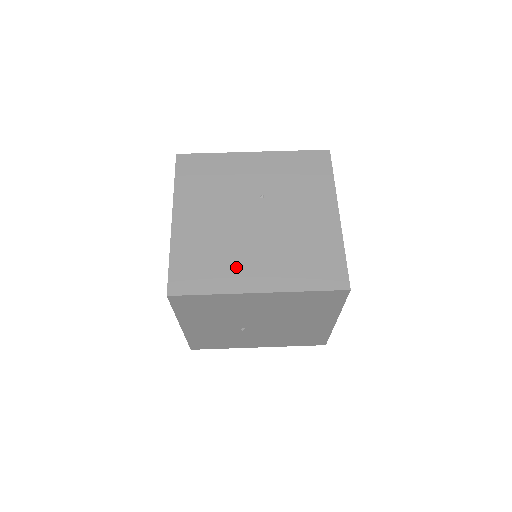
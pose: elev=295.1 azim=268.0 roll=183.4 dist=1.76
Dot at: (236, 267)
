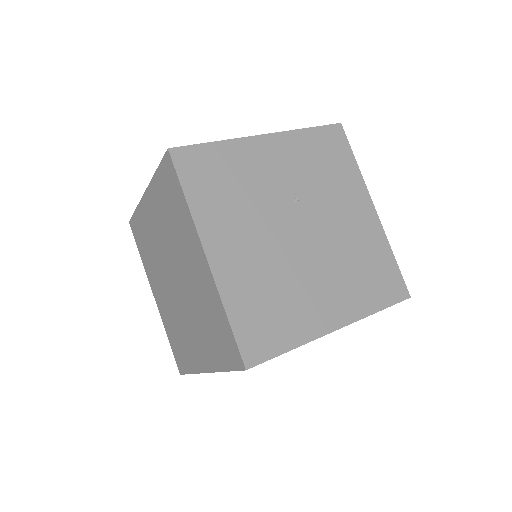
Dot at: (305, 305)
